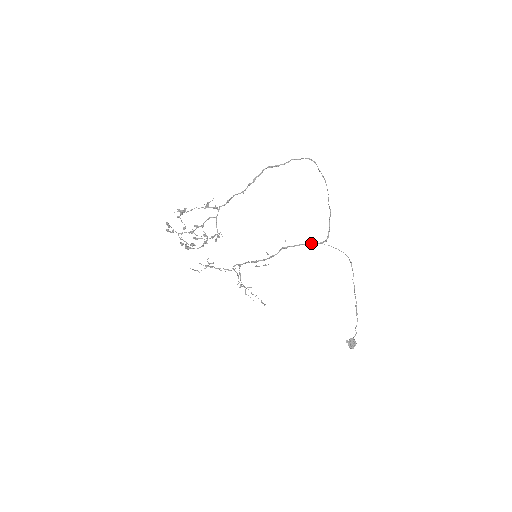
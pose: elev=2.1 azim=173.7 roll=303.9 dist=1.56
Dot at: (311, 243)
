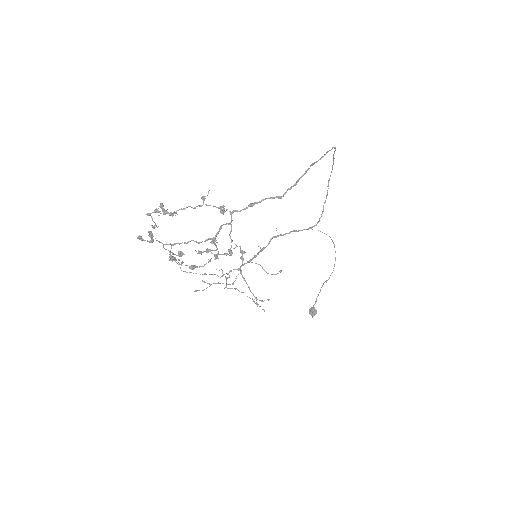
Dot at: (301, 230)
